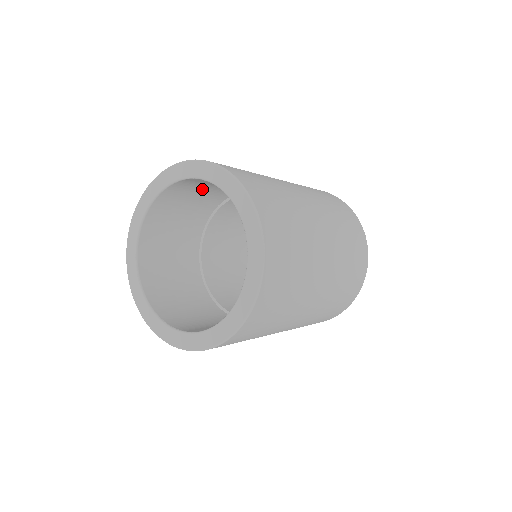
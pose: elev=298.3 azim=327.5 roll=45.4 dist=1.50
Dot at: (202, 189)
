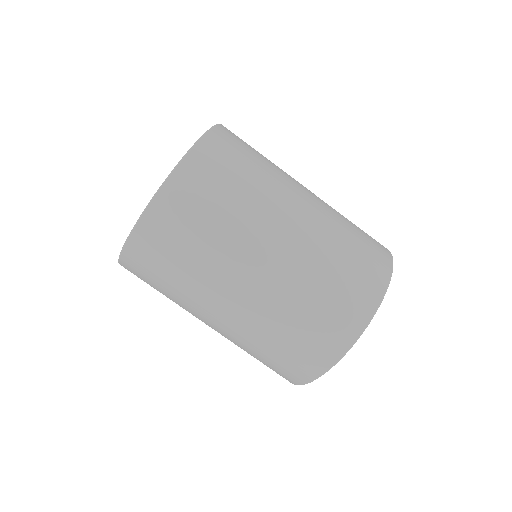
Dot at: occluded
